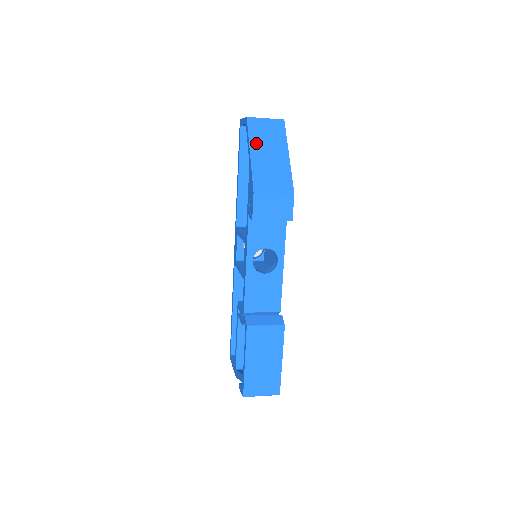
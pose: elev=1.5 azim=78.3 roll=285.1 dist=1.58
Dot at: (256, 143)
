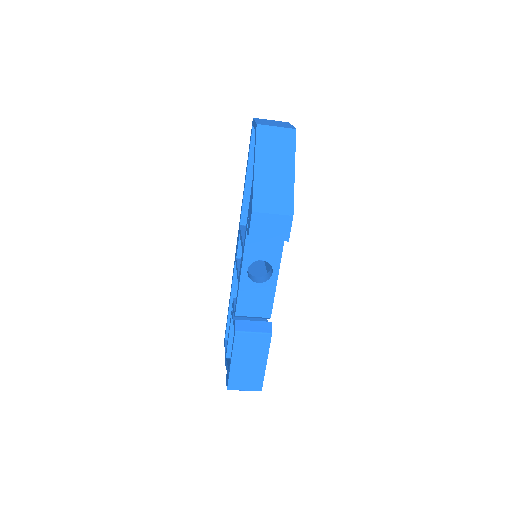
Dot at: (262, 155)
